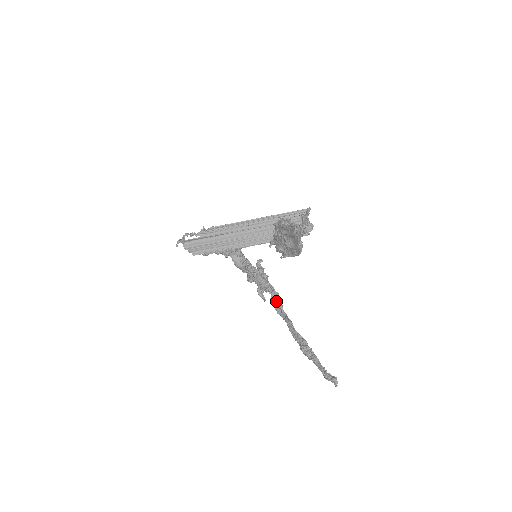
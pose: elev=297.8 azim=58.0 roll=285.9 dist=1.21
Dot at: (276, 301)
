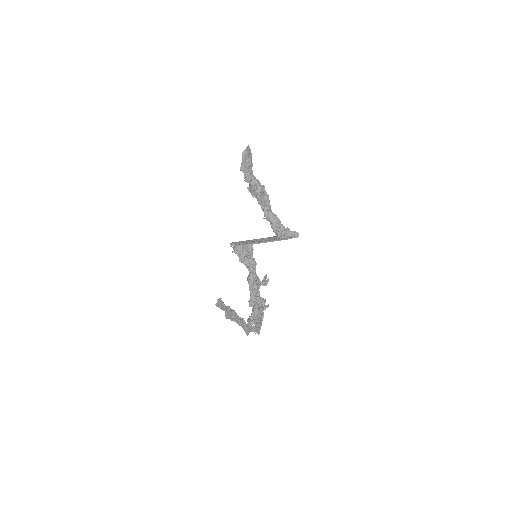
Dot at: occluded
